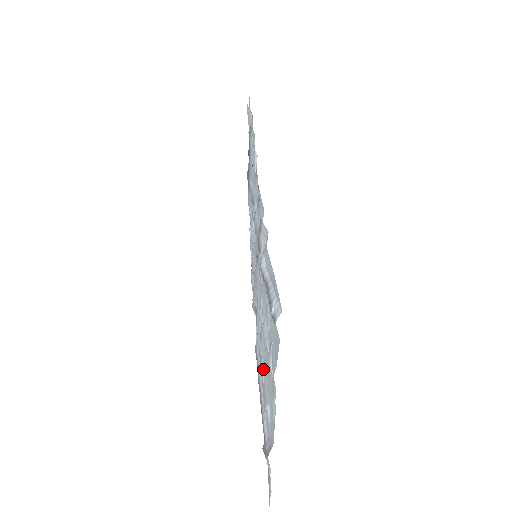
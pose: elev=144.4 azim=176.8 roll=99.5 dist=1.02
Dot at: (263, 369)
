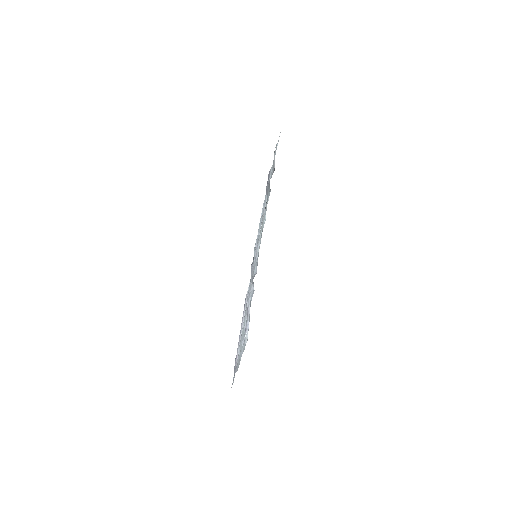
Dot at: (243, 327)
